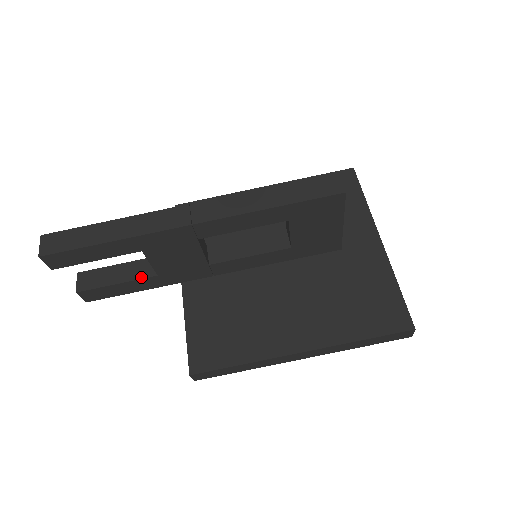
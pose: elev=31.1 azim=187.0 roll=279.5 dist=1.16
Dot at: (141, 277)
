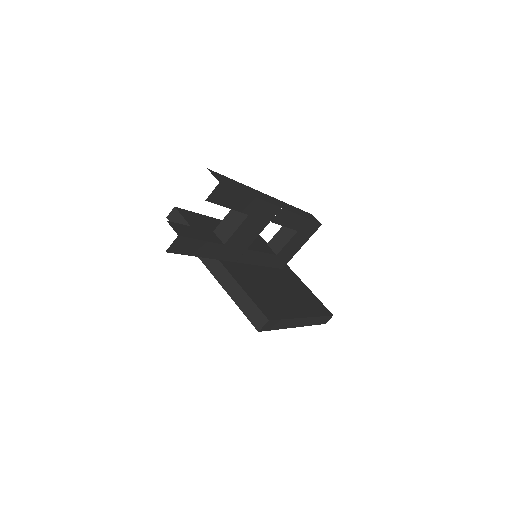
Dot at: (215, 242)
